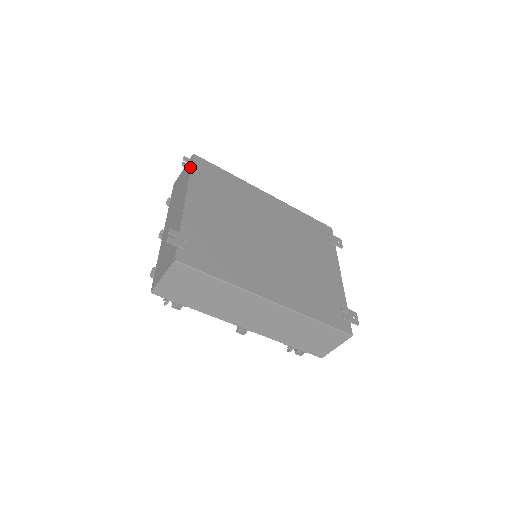
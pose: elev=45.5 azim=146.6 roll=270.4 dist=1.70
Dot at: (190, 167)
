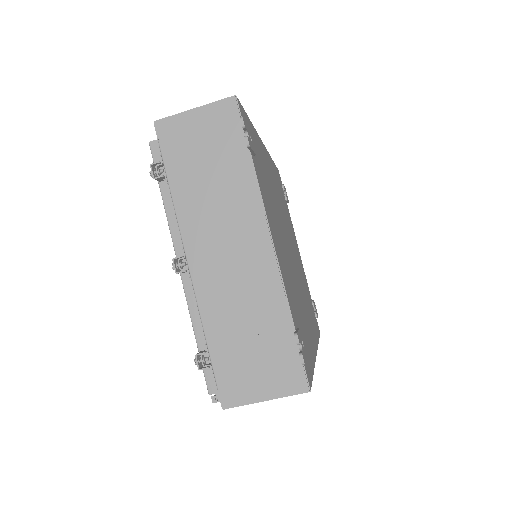
Dot at: (252, 145)
